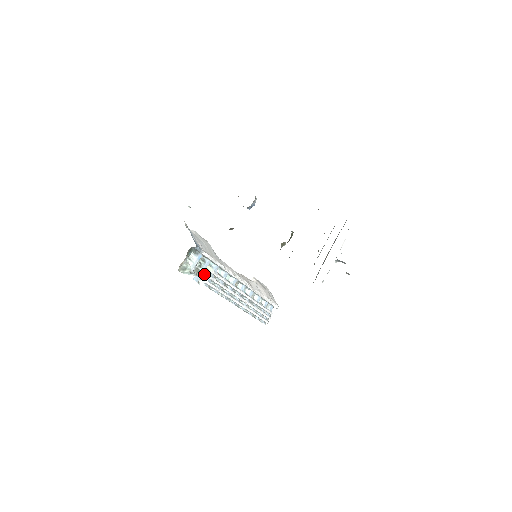
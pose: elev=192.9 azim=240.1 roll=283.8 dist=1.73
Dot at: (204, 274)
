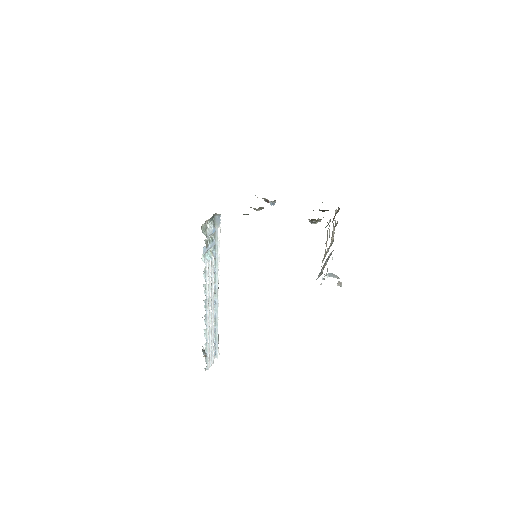
Dot at: (207, 253)
